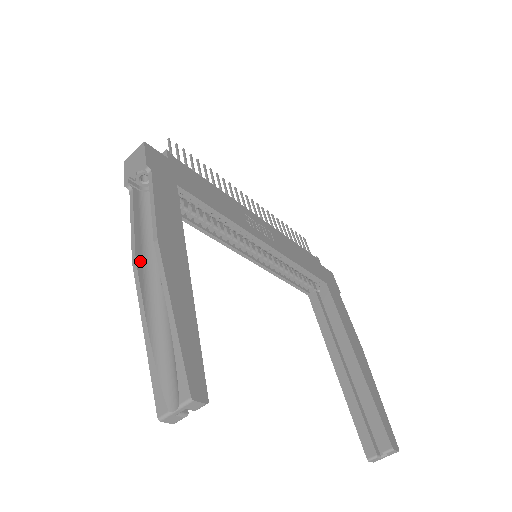
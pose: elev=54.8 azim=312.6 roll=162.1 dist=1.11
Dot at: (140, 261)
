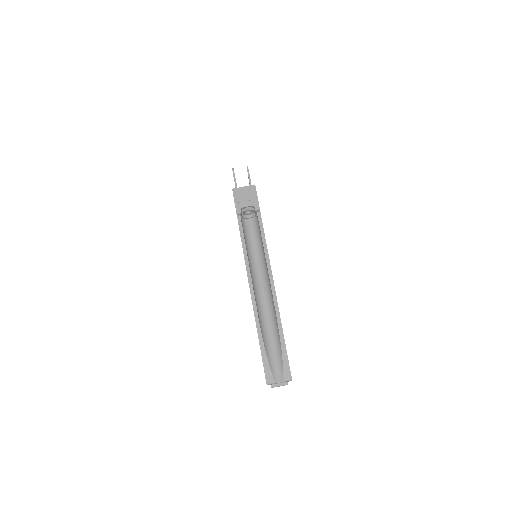
Dot at: (252, 281)
